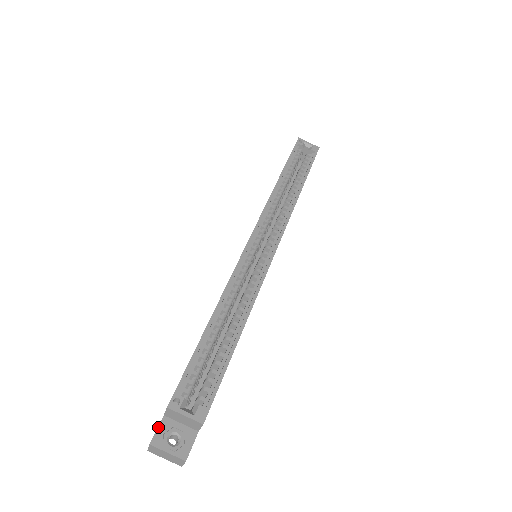
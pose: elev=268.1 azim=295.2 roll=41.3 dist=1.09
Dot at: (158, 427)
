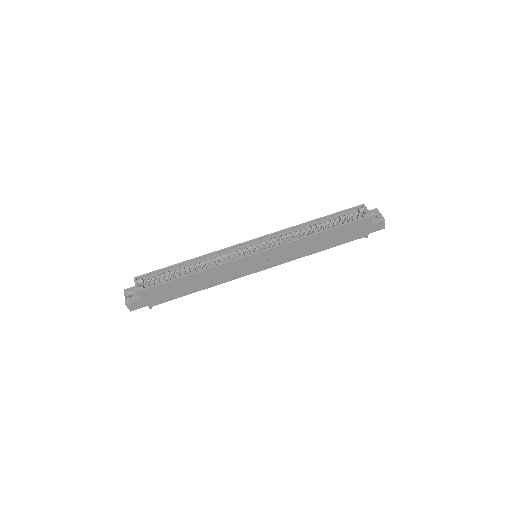
Dot at: (132, 287)
